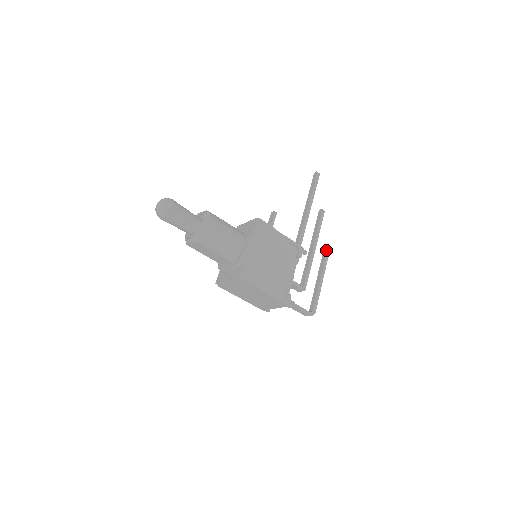
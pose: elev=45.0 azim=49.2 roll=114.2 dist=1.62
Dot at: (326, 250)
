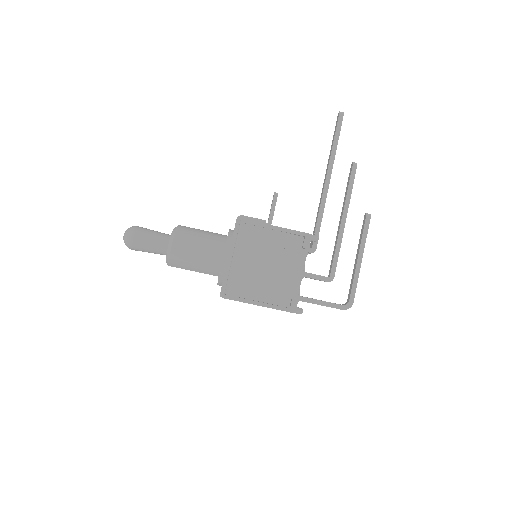
Dot at: (365, 217)
